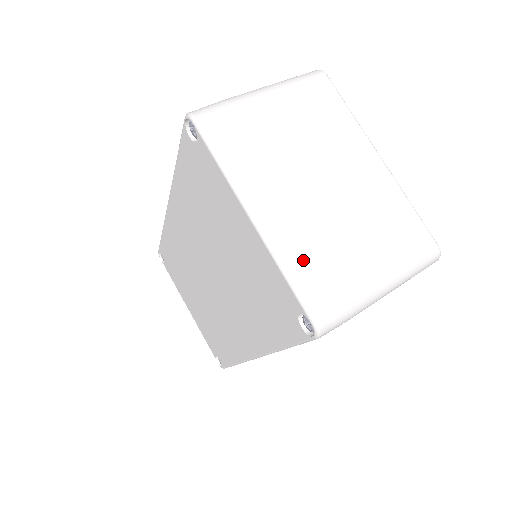
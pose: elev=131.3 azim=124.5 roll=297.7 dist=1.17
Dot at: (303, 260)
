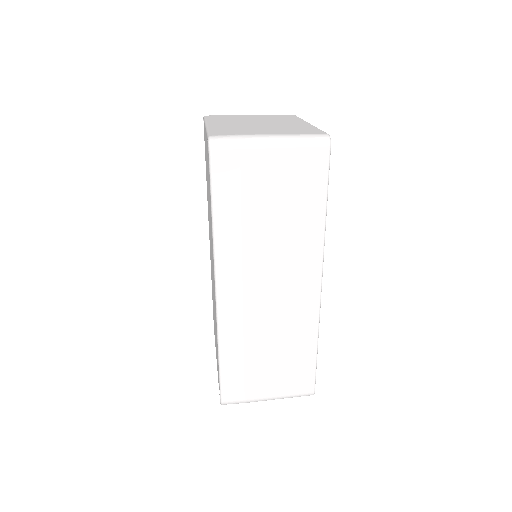
Dot at: (222, 129)
